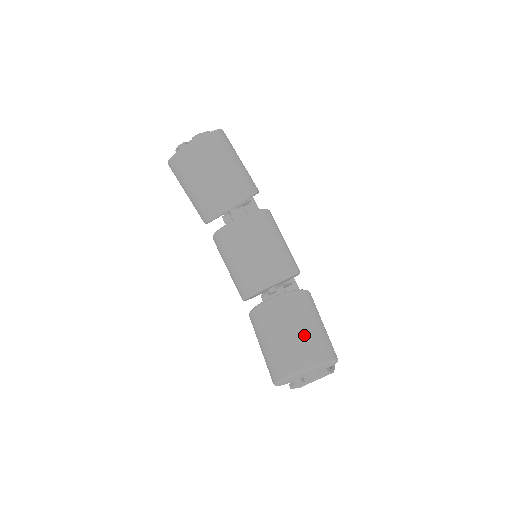
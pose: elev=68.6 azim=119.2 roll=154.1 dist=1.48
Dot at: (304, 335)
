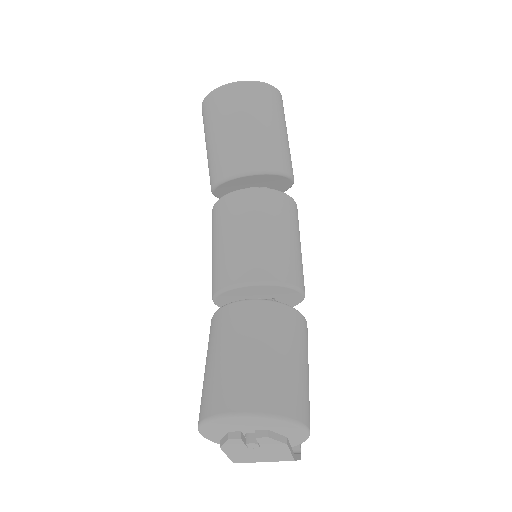
Dot at: (275, 365)
